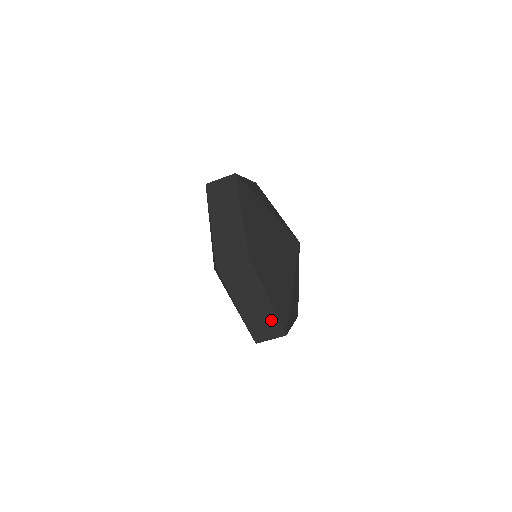
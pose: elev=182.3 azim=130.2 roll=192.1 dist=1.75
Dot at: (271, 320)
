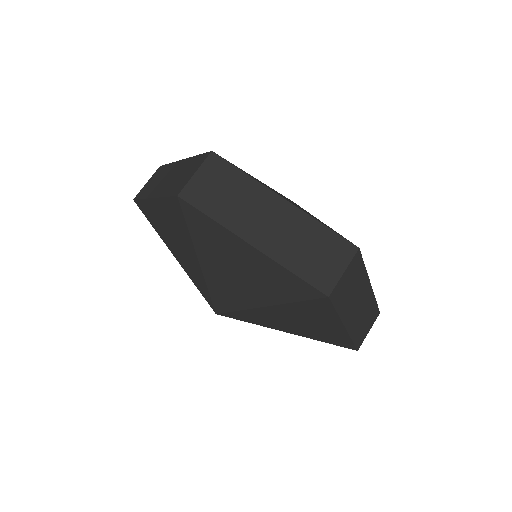
Dot at: (316, 235)
